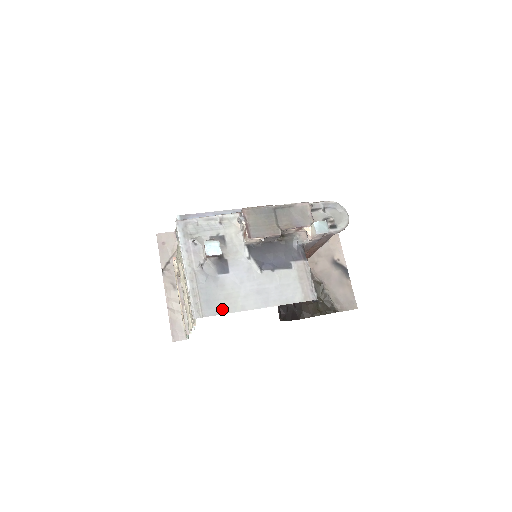
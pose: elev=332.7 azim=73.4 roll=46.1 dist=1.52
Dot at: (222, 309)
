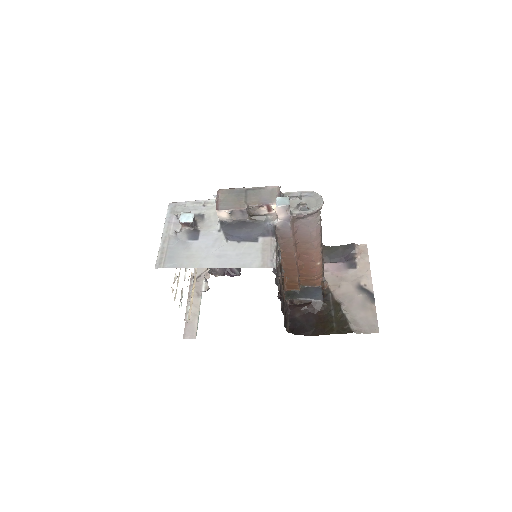
Dot at: (181, 265)
